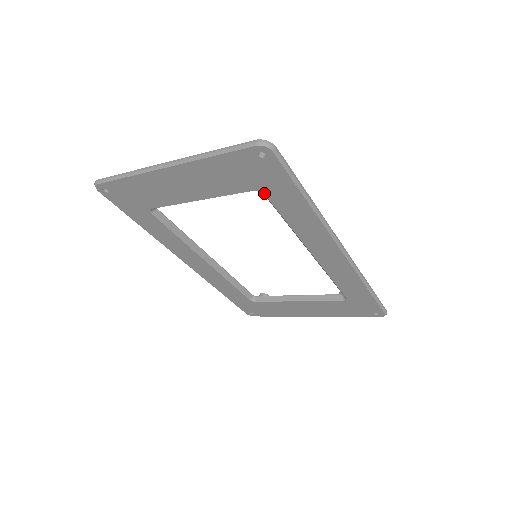
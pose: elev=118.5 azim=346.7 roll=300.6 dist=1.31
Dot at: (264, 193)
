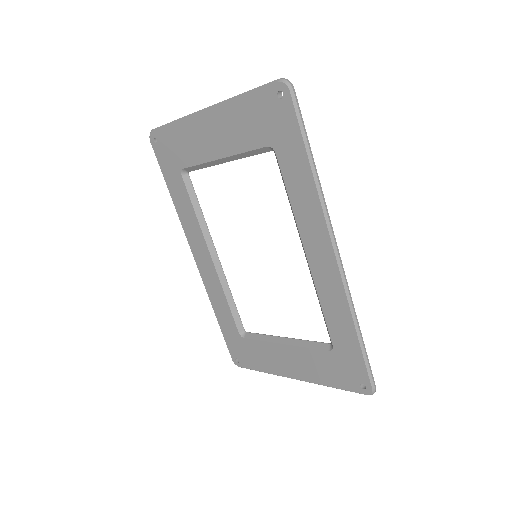
Dot at: (275, 151)
